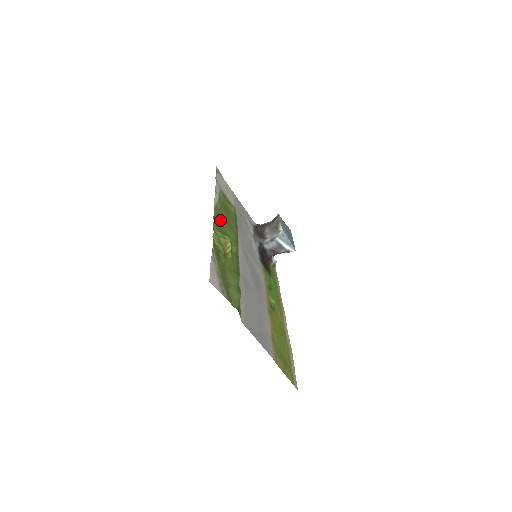
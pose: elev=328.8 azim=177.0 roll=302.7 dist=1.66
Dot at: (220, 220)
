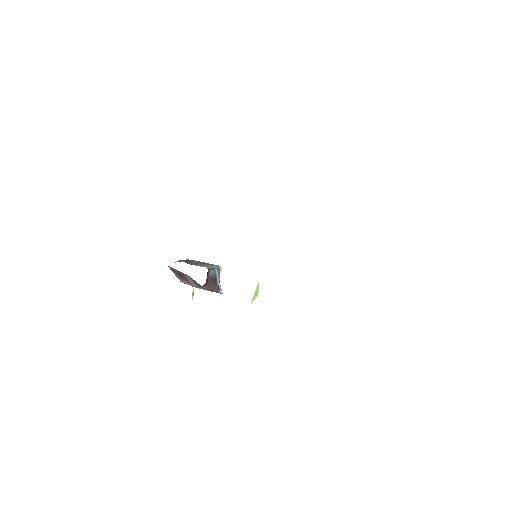
Dot at: occluded
